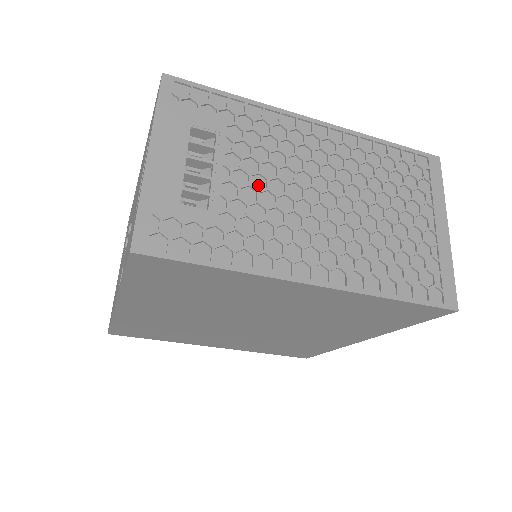
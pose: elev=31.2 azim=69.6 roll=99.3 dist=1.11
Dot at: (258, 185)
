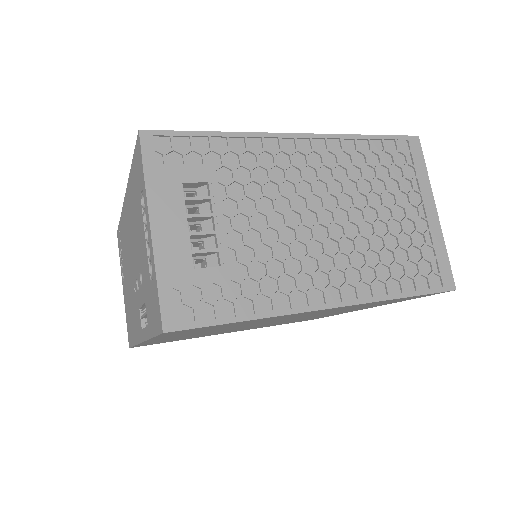
Dot at: (259, 224)
